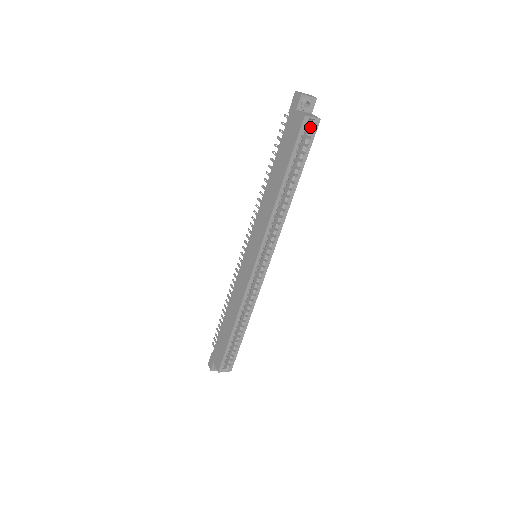
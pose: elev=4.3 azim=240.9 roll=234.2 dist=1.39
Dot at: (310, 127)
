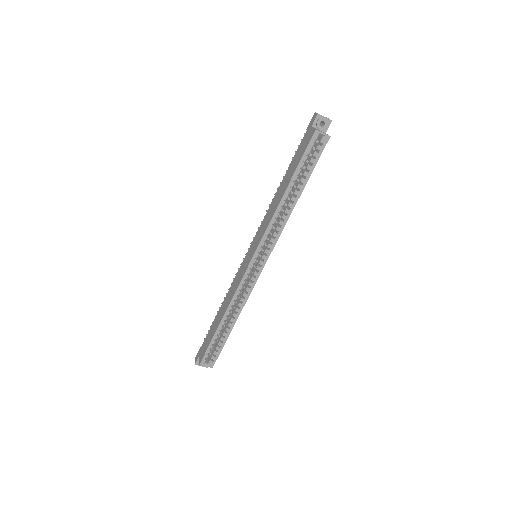
Dot at: occluded
